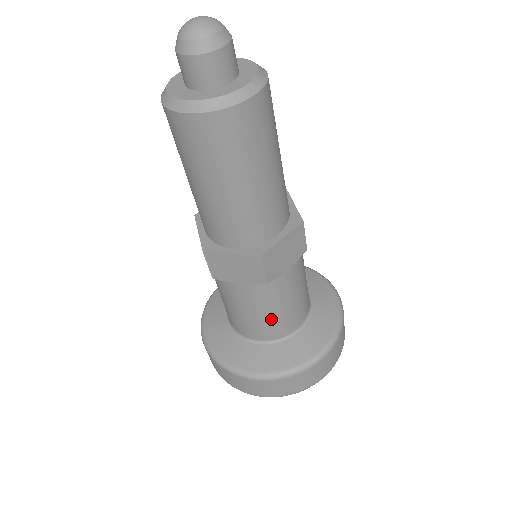
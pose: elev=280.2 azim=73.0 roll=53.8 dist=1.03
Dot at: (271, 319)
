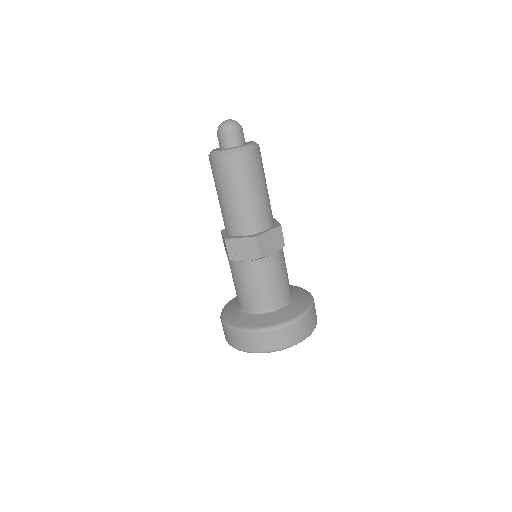
Dot at: (286, 280)
